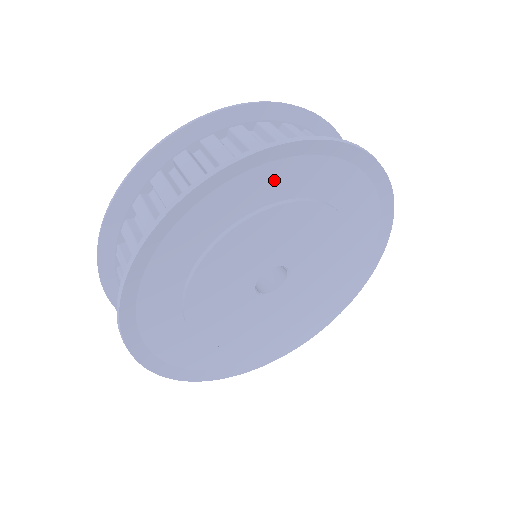
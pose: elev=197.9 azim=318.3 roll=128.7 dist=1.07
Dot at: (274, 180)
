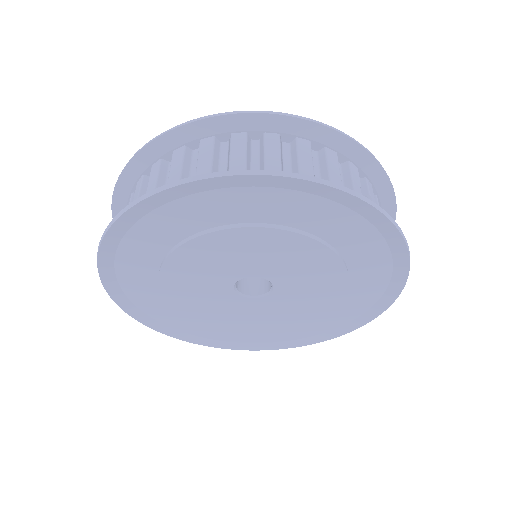
Dot at: (273, 204)
